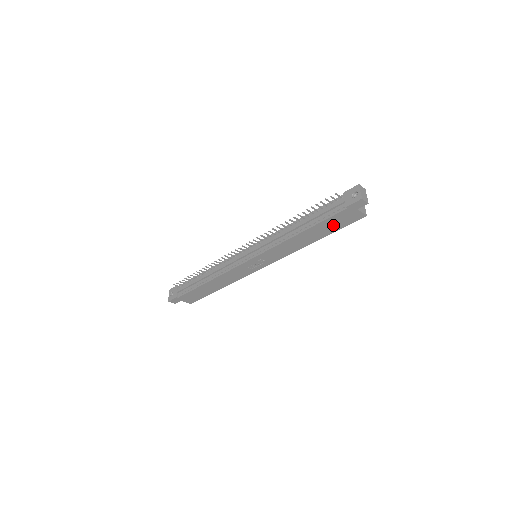
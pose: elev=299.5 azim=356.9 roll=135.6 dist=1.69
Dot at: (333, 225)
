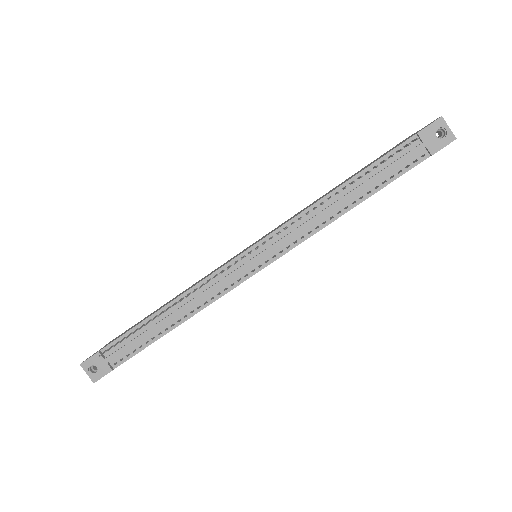
Dot at: occluded
